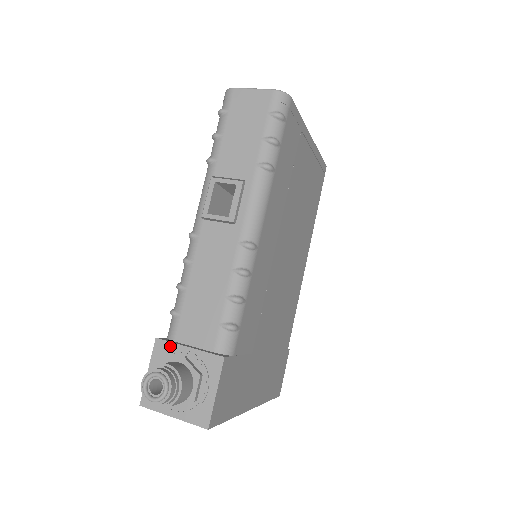
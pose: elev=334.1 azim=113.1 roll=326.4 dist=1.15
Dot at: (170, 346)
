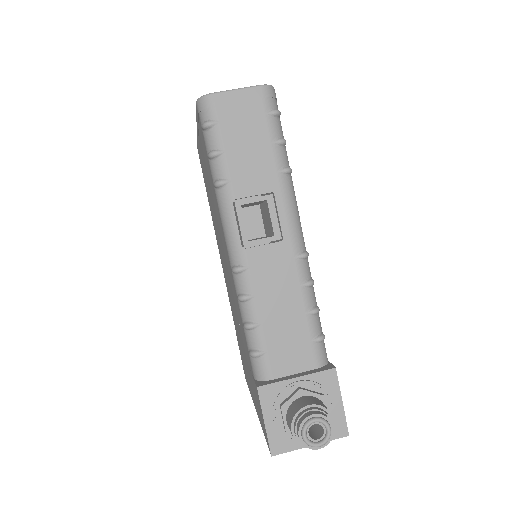
Dot at: (277, 387)
